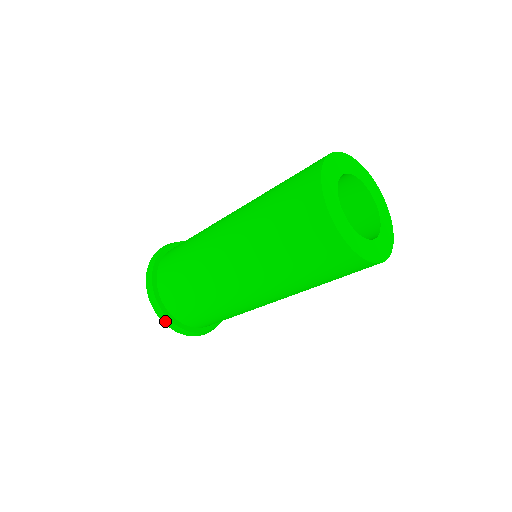
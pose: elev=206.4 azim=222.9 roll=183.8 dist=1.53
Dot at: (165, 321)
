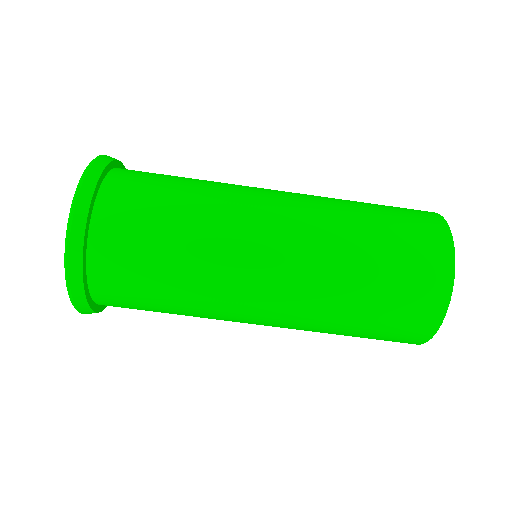
Dot at: (72, 251)
